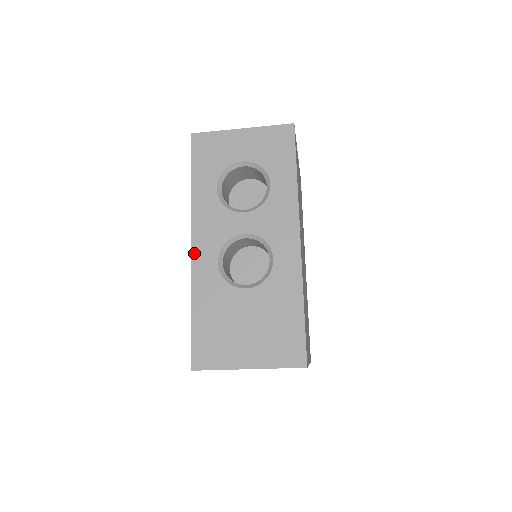
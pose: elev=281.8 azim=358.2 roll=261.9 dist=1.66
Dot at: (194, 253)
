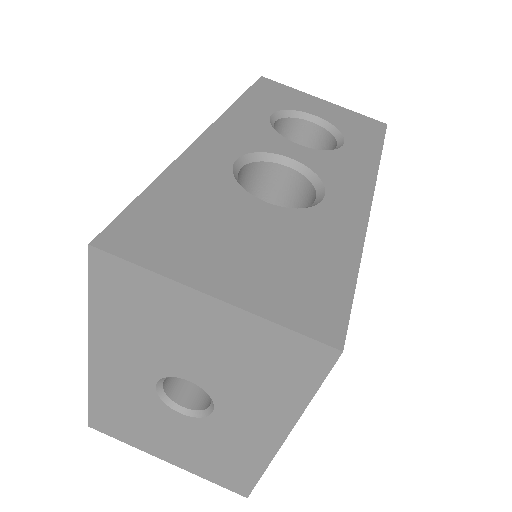
Dot at: (204, 138)
